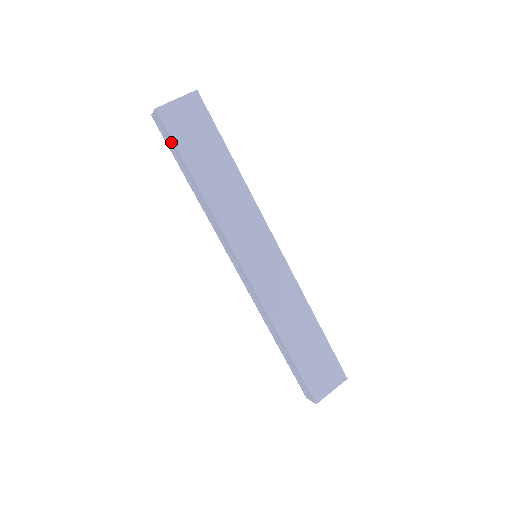
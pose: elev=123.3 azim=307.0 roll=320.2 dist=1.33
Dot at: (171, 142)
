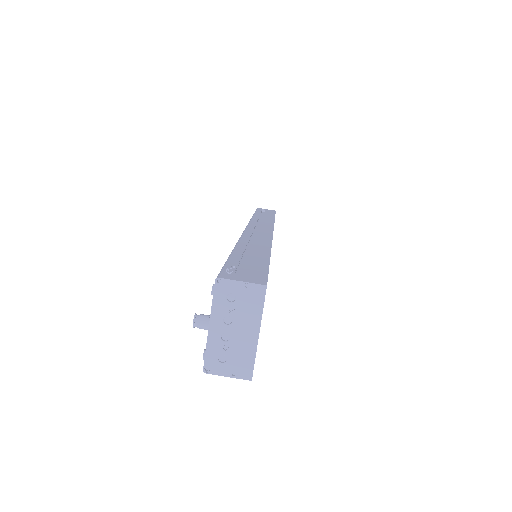
Dot at: occluded
